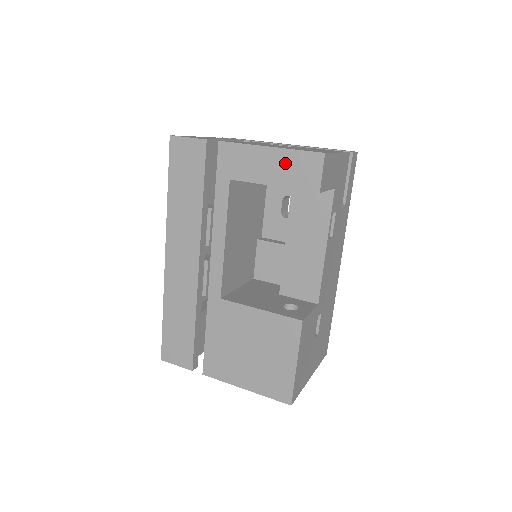
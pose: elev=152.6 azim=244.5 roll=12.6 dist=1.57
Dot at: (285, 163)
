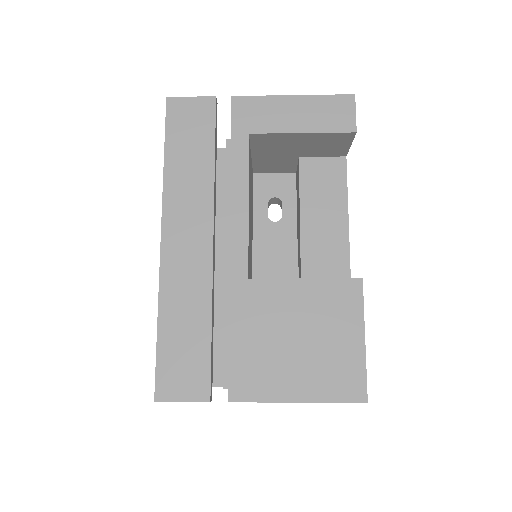
Dot at: (313, 109)
